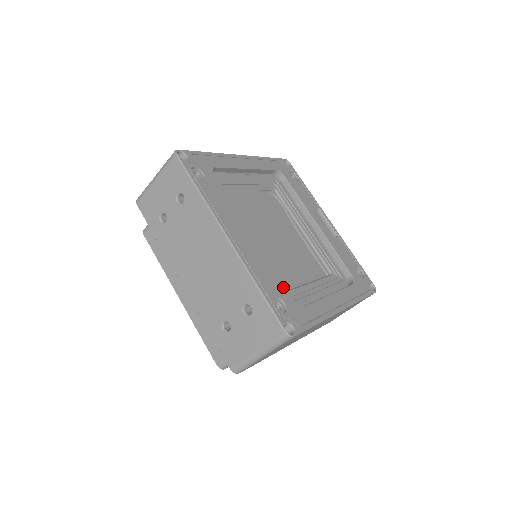
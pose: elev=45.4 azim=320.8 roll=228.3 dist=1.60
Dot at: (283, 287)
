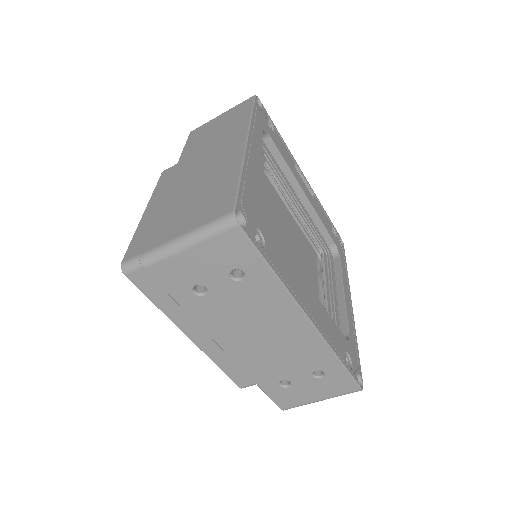
Dot at: (340, 332)
